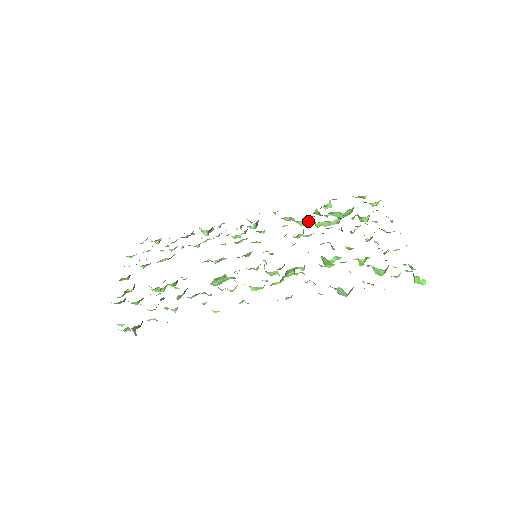
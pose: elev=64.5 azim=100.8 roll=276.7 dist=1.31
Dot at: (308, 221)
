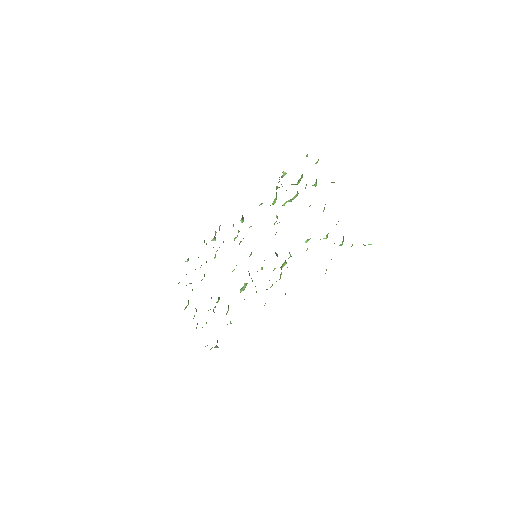
Dot at: (276, 198)
